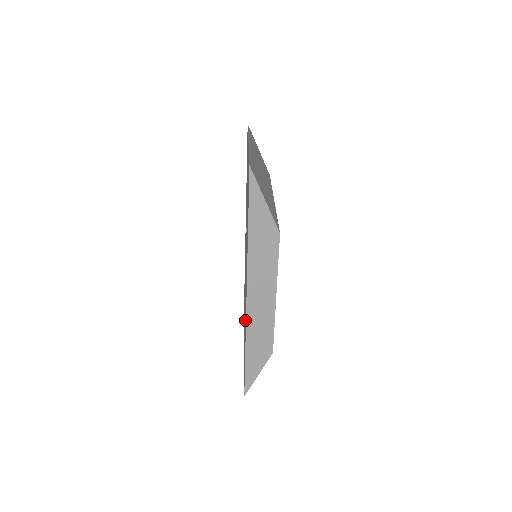
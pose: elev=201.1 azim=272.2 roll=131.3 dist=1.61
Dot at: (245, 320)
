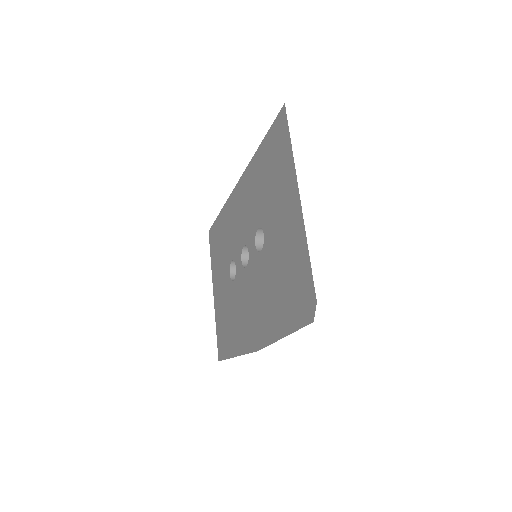
Dot at: (237, 323)
